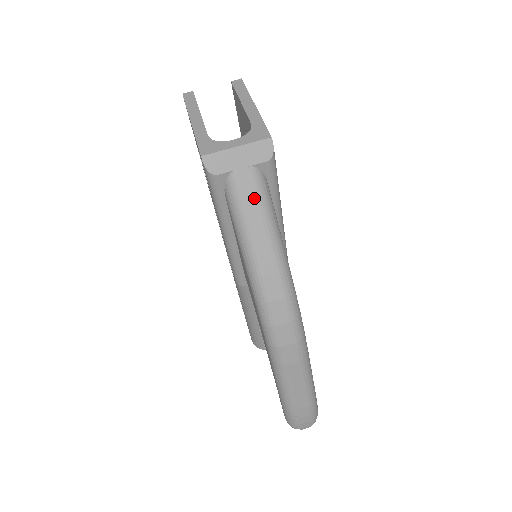
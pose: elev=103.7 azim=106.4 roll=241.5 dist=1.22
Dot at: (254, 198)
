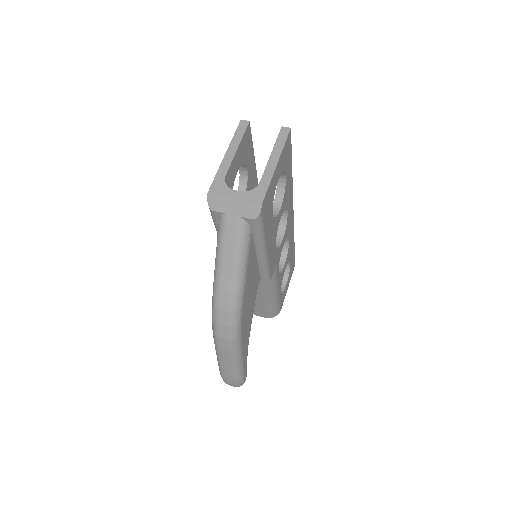
Dot at: (233, 239)
